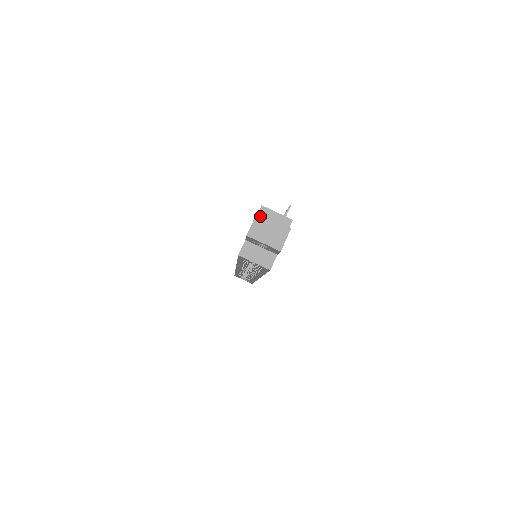
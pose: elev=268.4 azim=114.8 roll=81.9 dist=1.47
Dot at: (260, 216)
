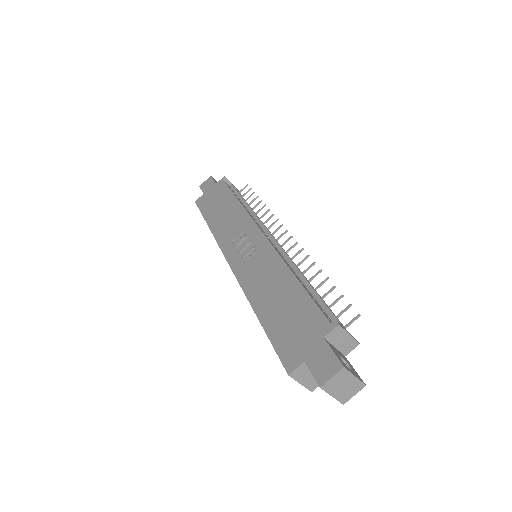
Dot at: (345, 370)
